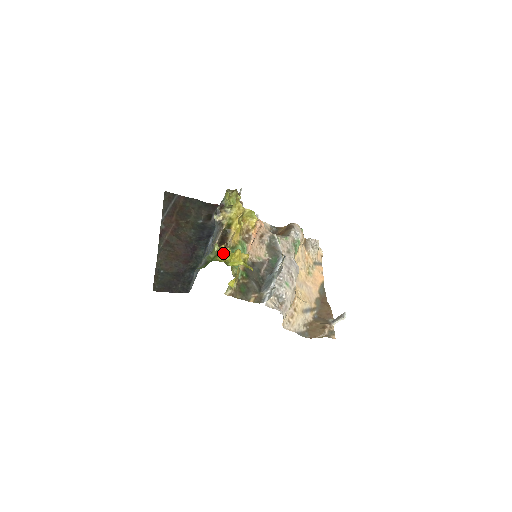
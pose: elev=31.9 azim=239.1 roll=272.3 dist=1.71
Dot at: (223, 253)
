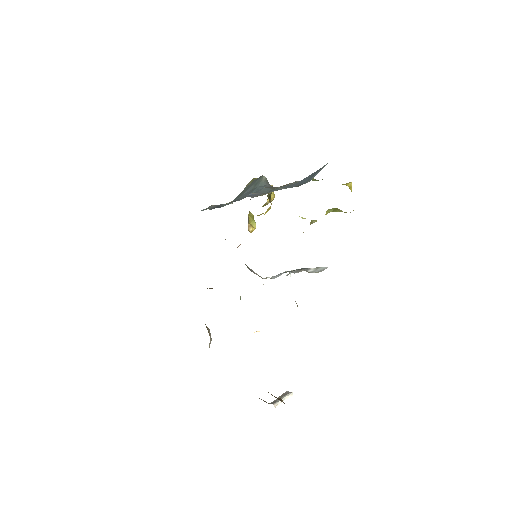
Dot at: occluded
